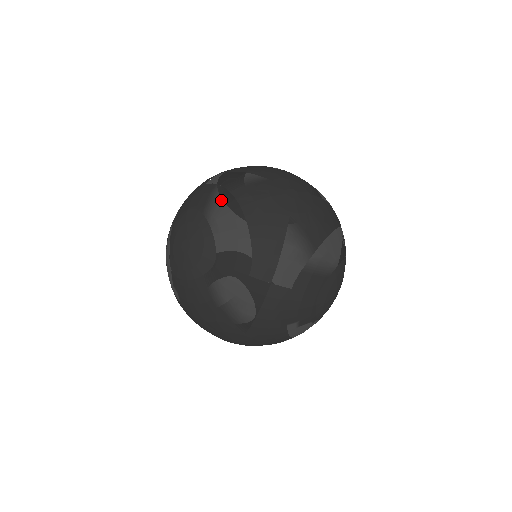
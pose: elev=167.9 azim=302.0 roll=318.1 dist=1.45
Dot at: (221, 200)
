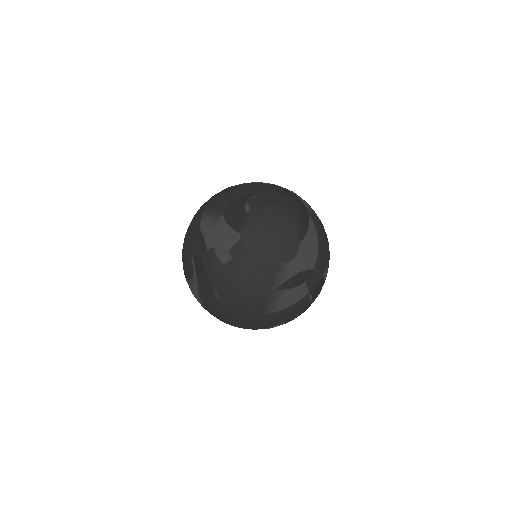
Dot at: (306, 217)
